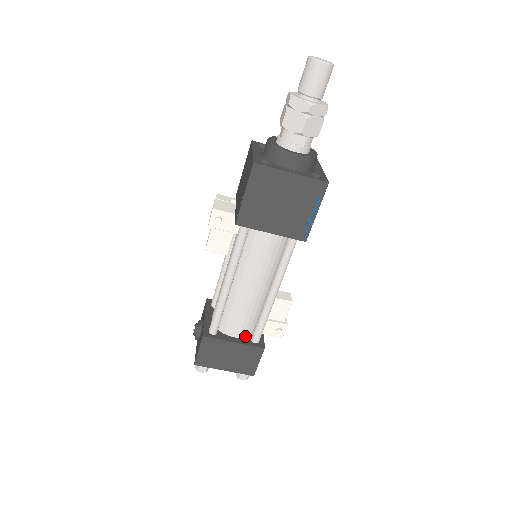
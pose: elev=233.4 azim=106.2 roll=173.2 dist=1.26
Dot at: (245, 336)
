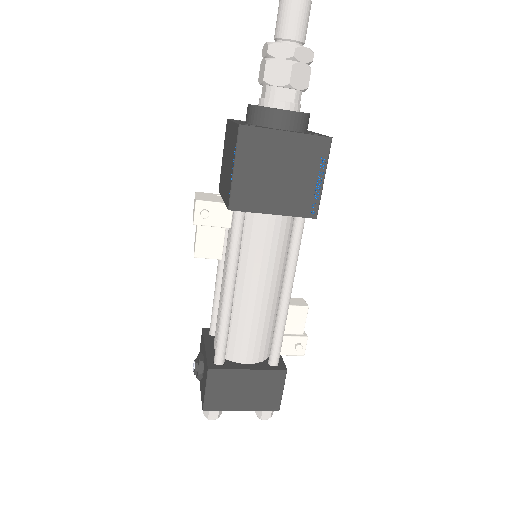
Dot at: (260, 360)
